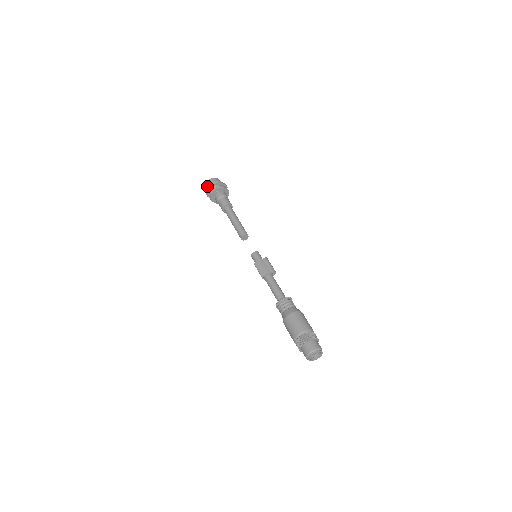
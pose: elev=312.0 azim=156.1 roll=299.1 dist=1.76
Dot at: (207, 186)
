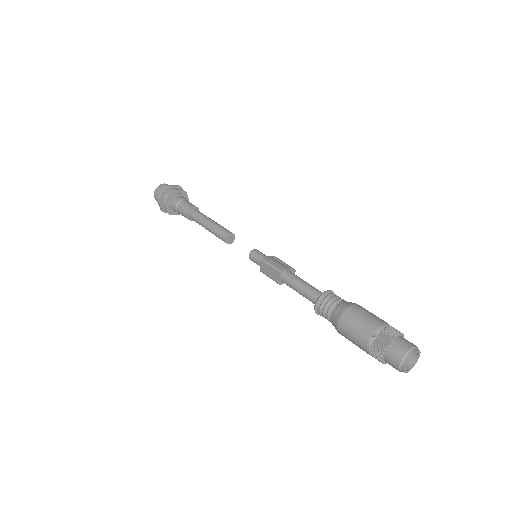
Dot at: (159, 189)
